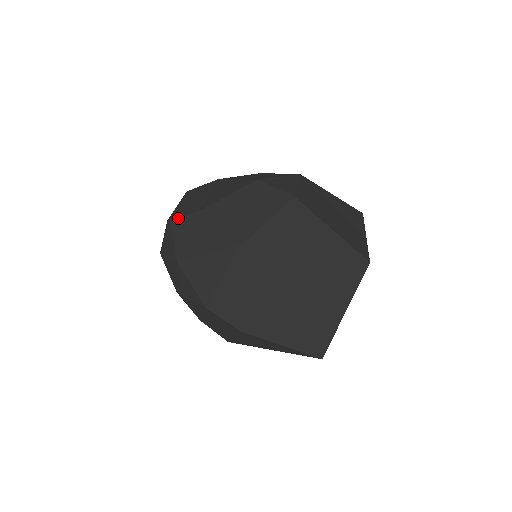
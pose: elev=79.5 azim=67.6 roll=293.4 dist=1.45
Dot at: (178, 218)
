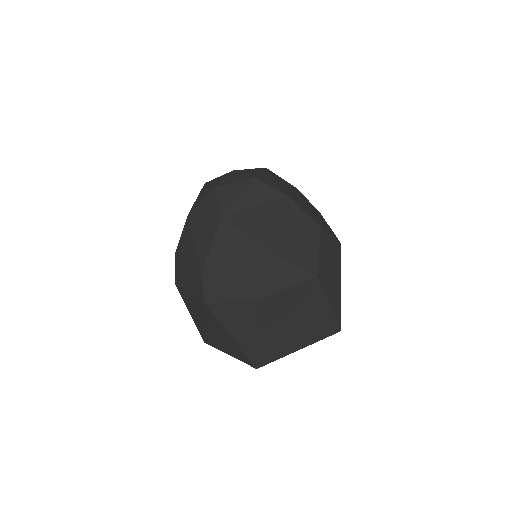
Dot at: (216, 195)
